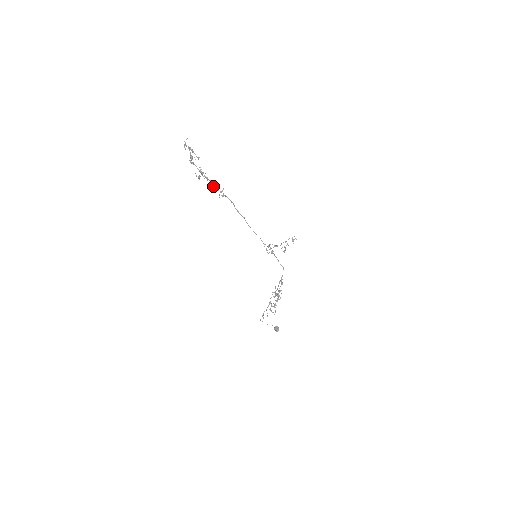
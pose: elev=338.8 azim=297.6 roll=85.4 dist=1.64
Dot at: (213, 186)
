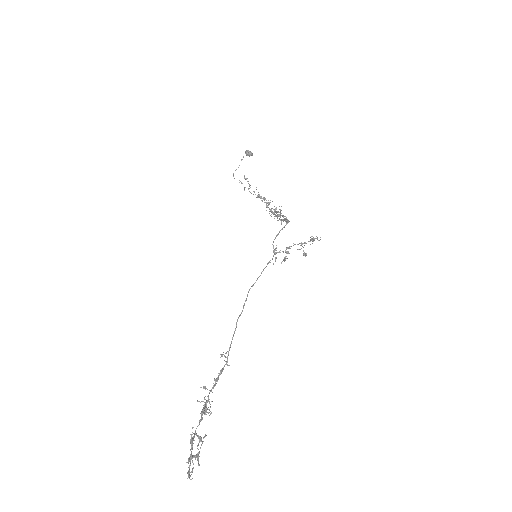
Dot at: (218, 379)
